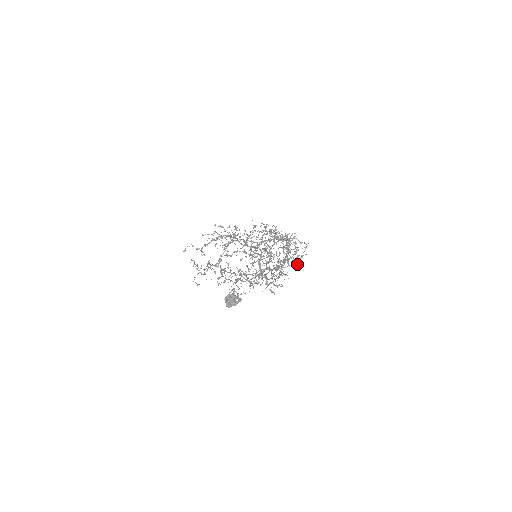
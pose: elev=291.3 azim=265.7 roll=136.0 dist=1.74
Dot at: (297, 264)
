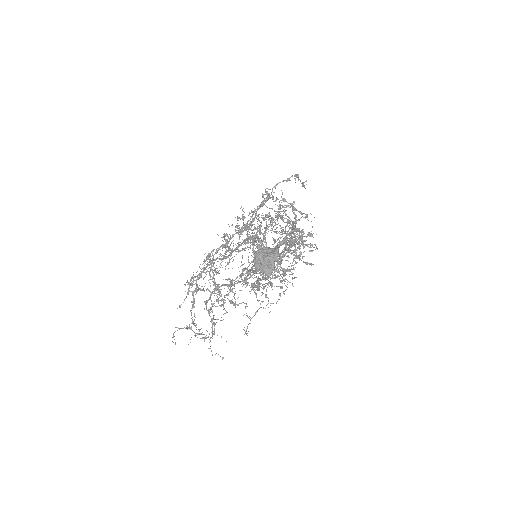
Dot at: occluded
